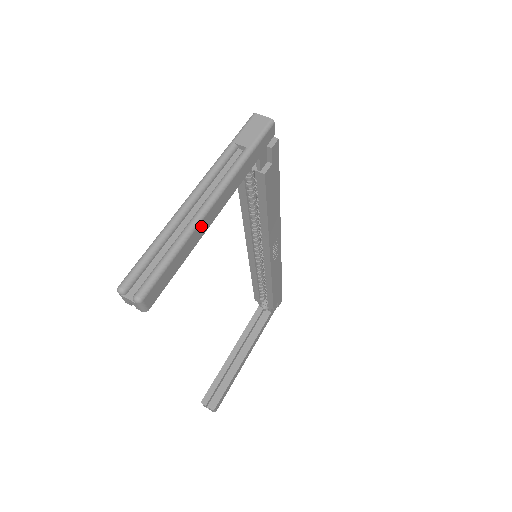
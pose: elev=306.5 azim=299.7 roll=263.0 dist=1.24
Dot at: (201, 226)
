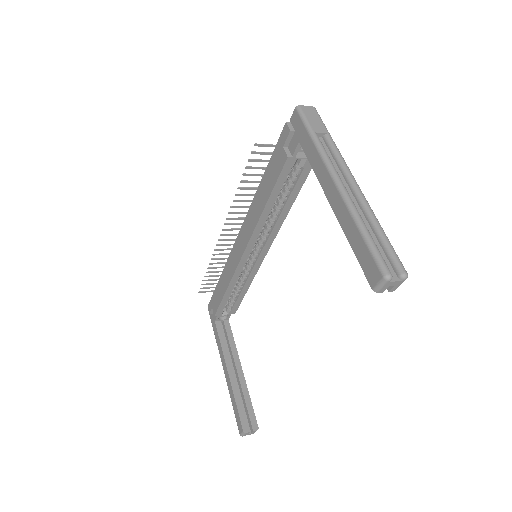
Dot at: occluded
